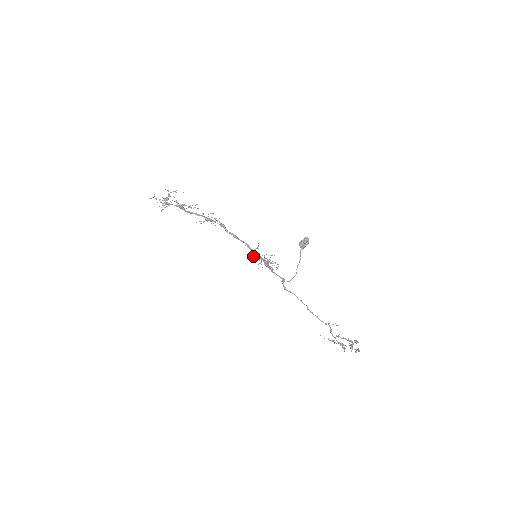
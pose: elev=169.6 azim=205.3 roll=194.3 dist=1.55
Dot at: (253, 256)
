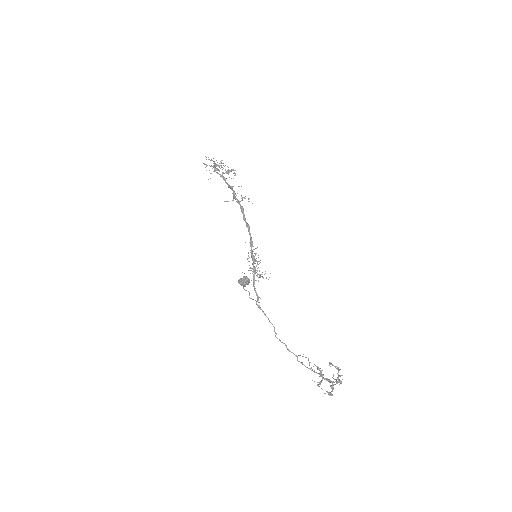
Dot at: (248, 258)
